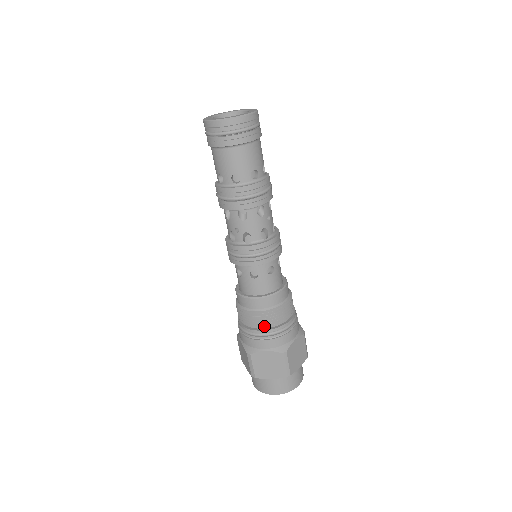
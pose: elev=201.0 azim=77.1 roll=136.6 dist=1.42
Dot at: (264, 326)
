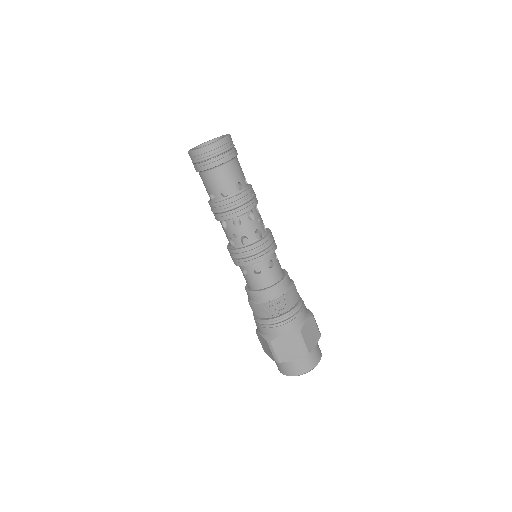
Dot at: (276, 314)
